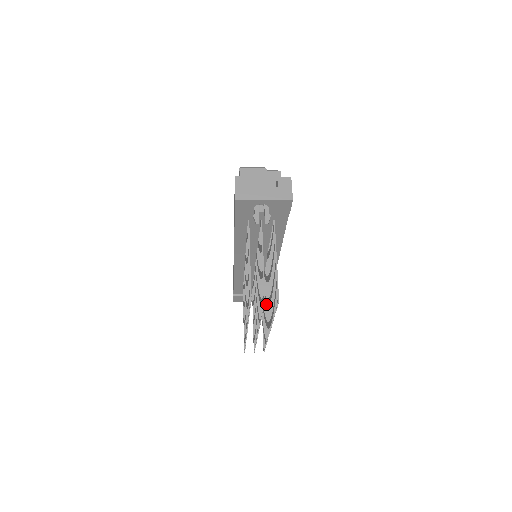
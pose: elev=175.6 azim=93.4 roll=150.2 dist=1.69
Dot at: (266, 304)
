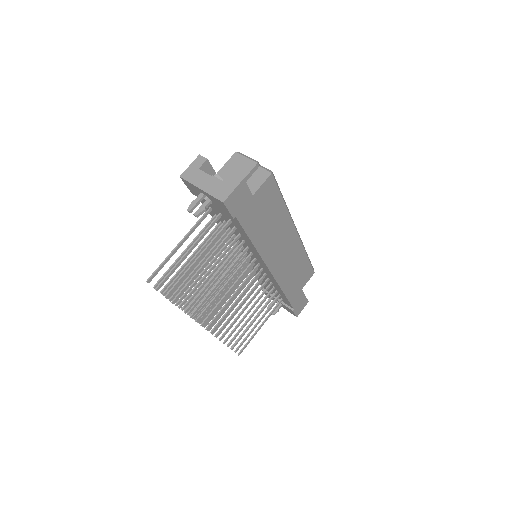
Dot at: (244, 308)
